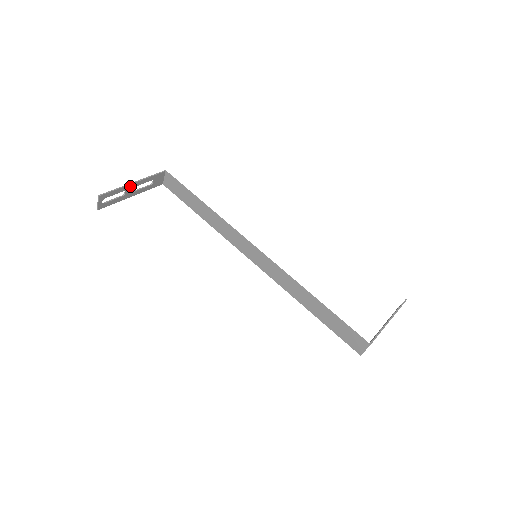
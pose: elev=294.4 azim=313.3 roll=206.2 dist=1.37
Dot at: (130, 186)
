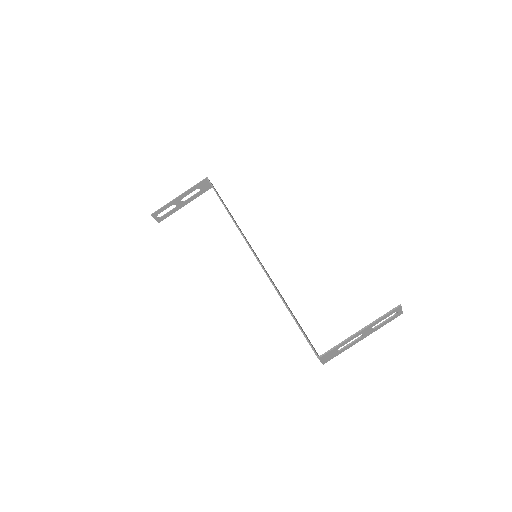
Dot at: (177, 200)
